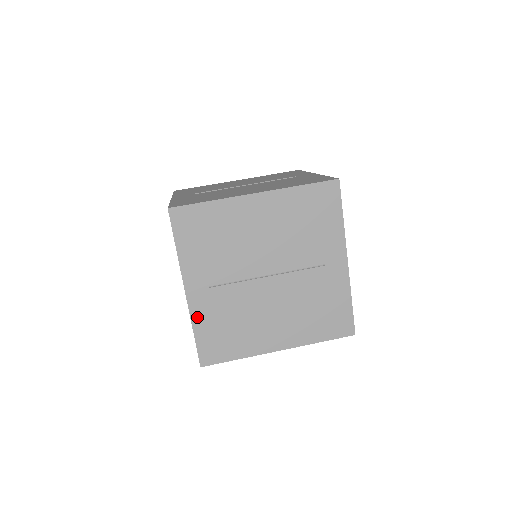
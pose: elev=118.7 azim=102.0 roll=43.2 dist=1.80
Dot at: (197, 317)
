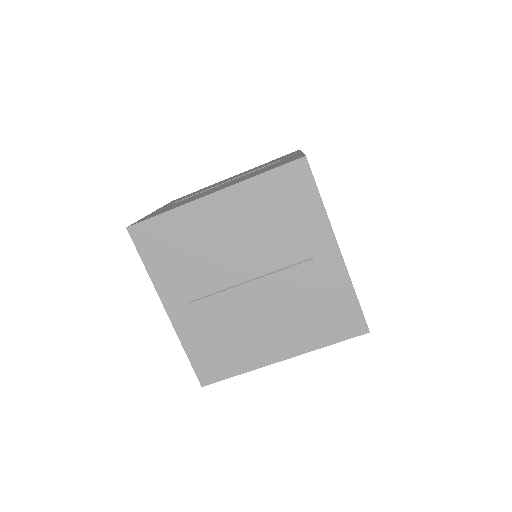
Dot at: (185, 335)
